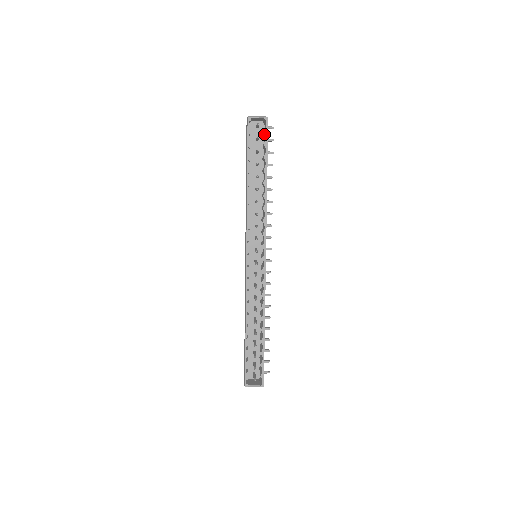
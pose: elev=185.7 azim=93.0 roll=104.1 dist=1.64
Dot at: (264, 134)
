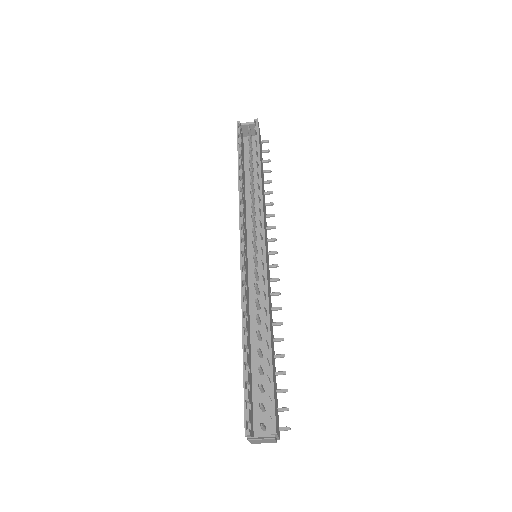
Dot at: occluded
